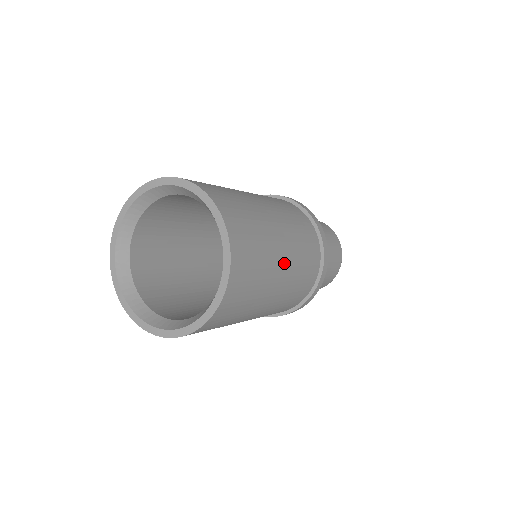
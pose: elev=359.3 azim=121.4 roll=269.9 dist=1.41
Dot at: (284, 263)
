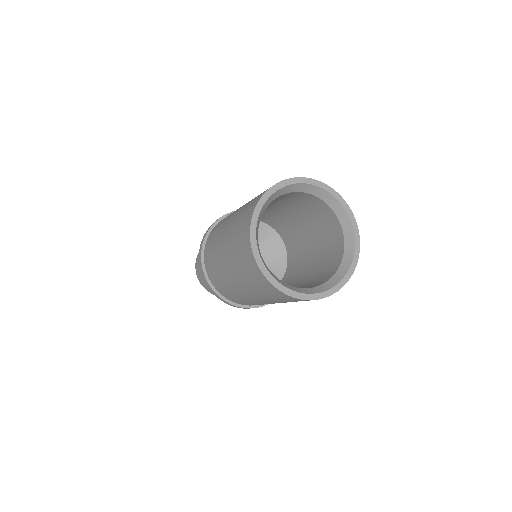
Dot at: occluded
